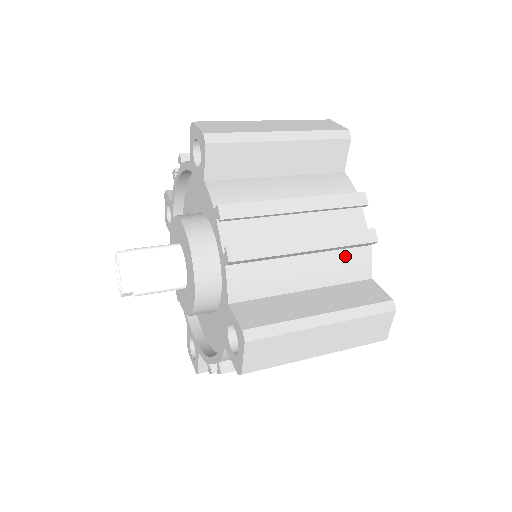
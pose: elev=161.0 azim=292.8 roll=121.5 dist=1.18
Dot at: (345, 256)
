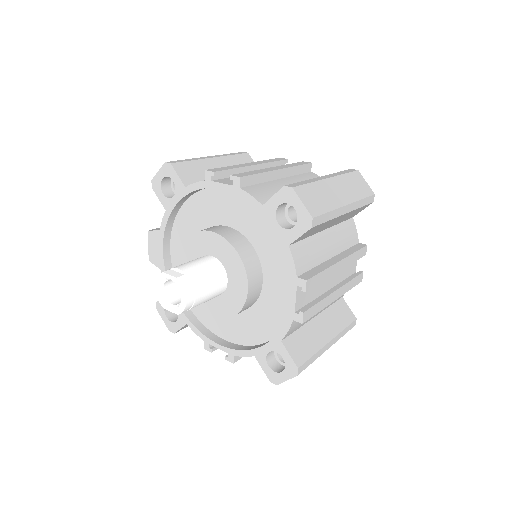
Dot at: occluded
